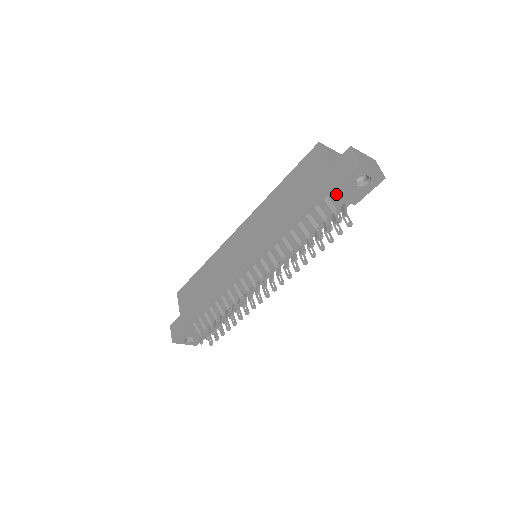
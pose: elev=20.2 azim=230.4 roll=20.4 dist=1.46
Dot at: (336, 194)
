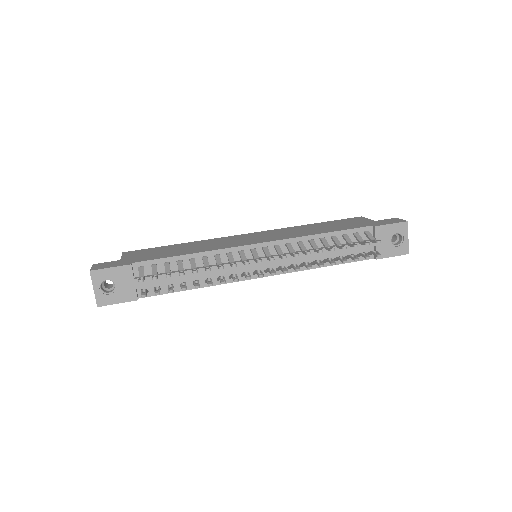
Dot at: (377, 232)
